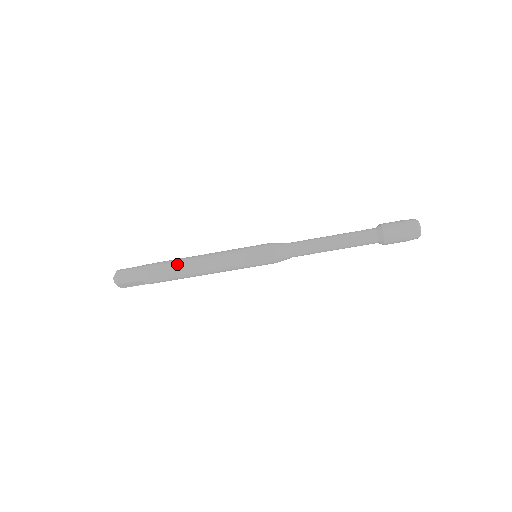
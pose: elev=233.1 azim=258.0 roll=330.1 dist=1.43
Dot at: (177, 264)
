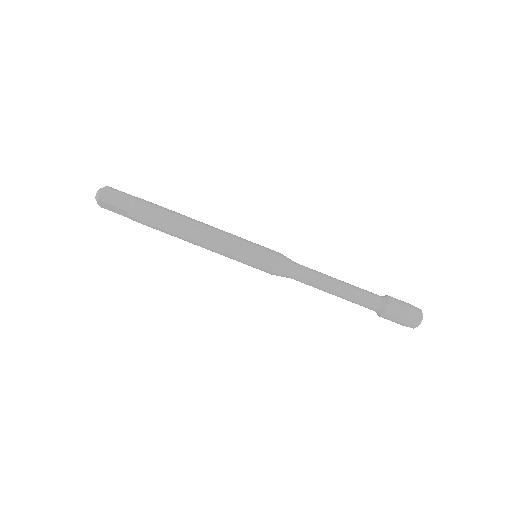
Dot at: (174, 217)
